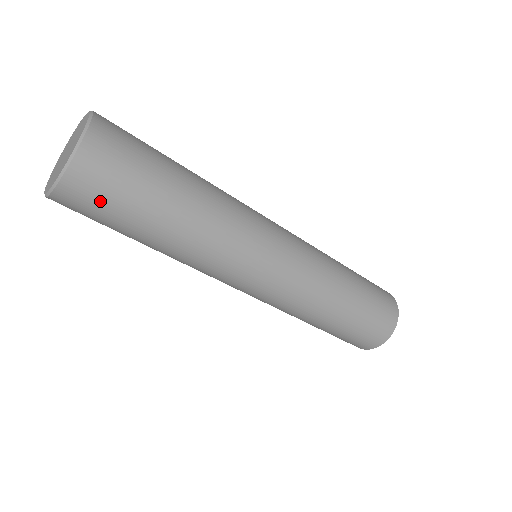
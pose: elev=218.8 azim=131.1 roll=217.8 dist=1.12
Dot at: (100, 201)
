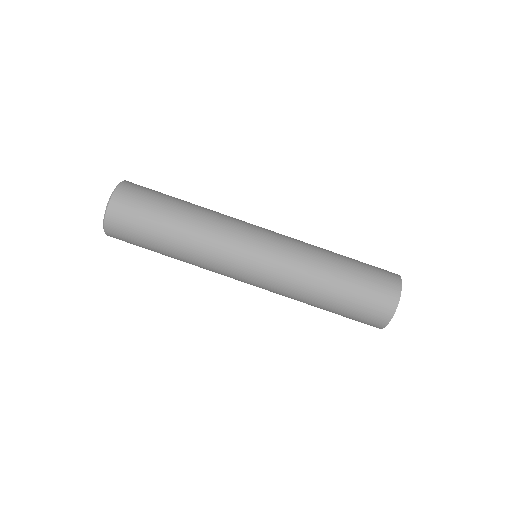
Dot at: (127, 235)
